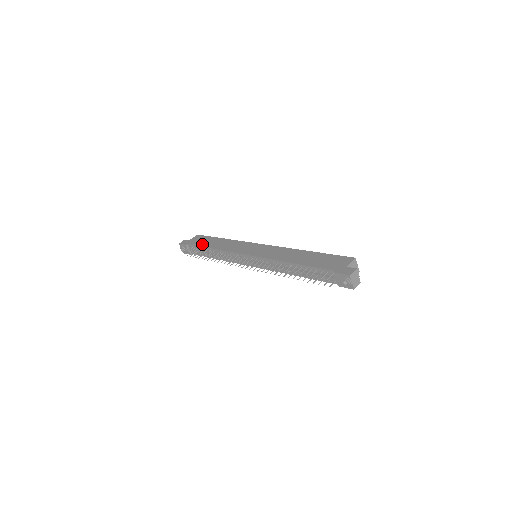
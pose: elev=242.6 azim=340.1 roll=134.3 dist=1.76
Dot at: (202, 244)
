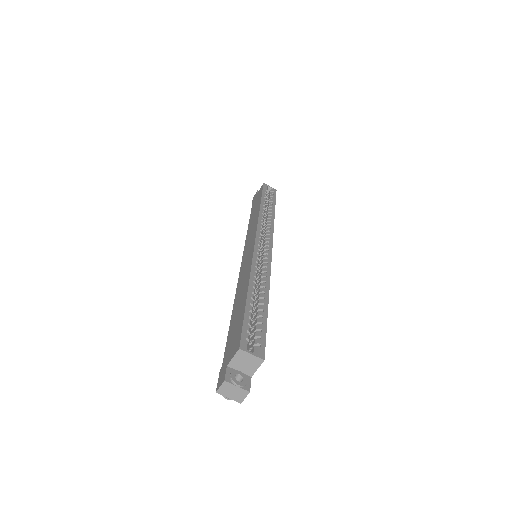
Dot at: (252, 210)
